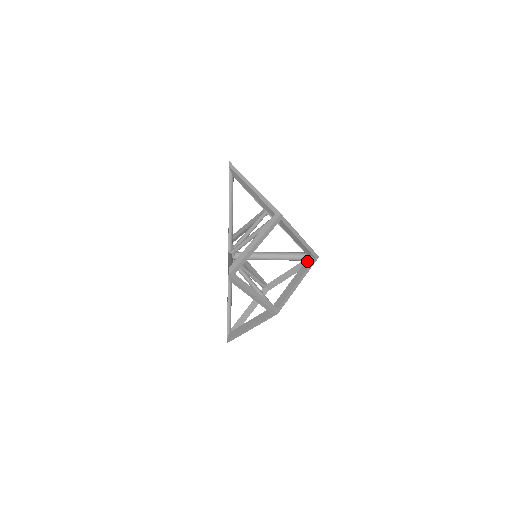
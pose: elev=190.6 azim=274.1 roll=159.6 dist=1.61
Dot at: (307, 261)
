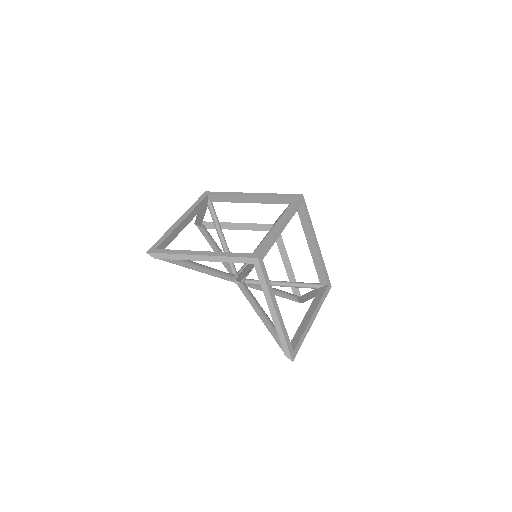
Dot at: occluded
